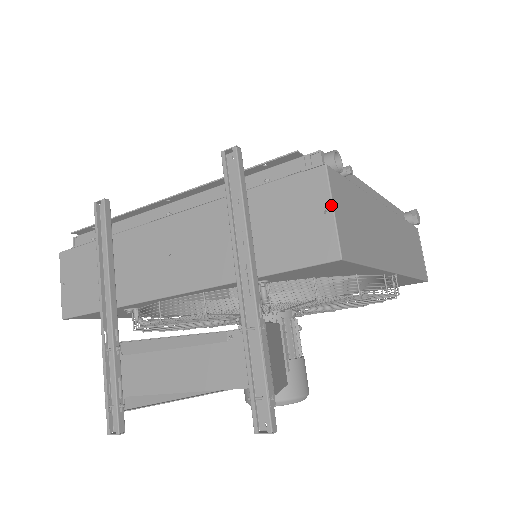
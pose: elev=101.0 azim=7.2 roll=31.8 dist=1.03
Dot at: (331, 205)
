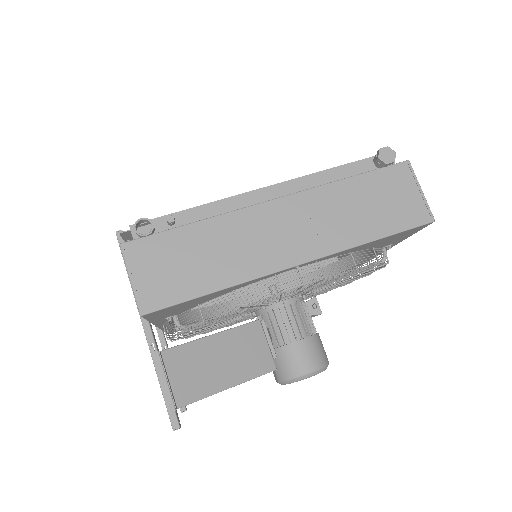
Dot at: occluded
